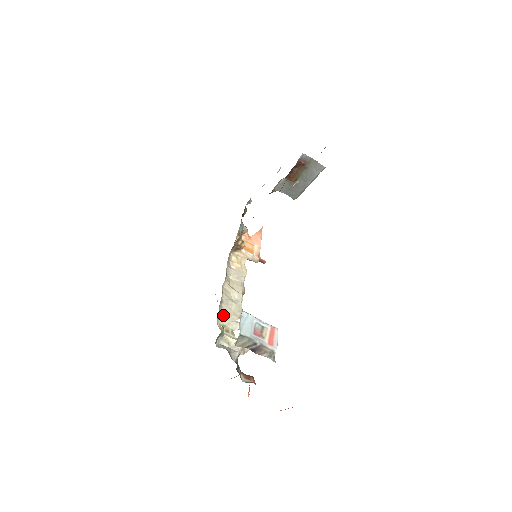
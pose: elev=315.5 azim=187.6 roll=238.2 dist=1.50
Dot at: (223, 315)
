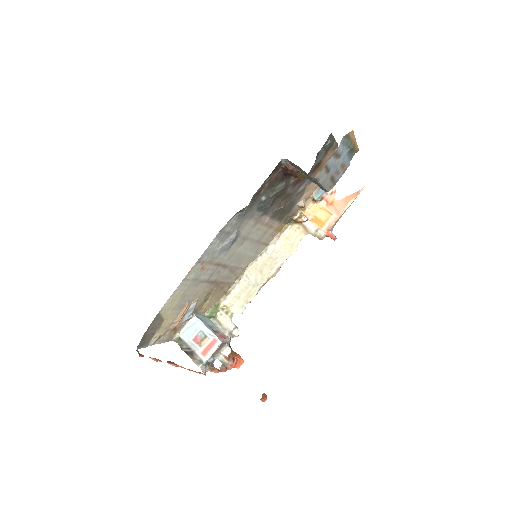
Dot at: (232, 296)
